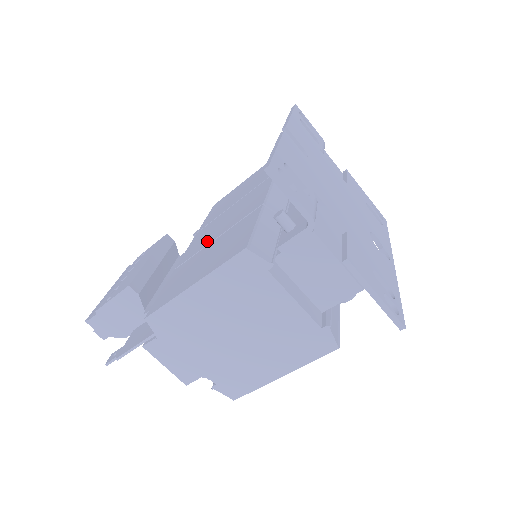
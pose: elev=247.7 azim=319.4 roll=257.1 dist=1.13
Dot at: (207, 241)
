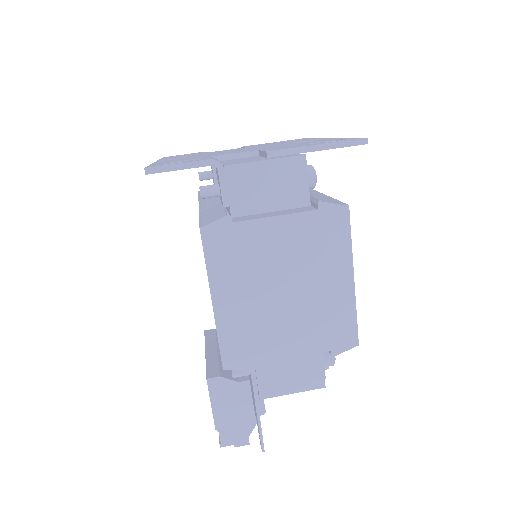
Dot at: occluded
